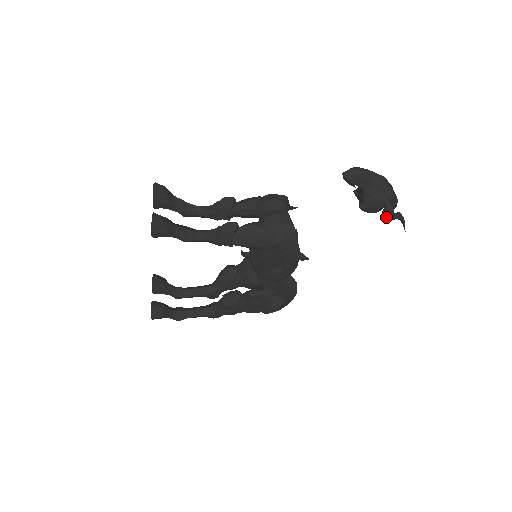
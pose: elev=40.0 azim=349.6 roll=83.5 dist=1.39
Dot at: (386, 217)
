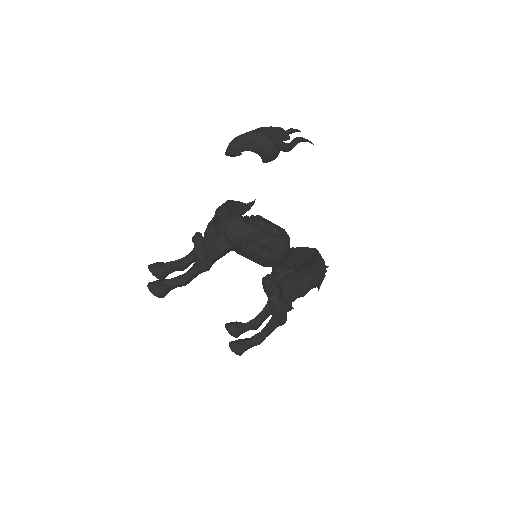
Dot at: (284, 150)
